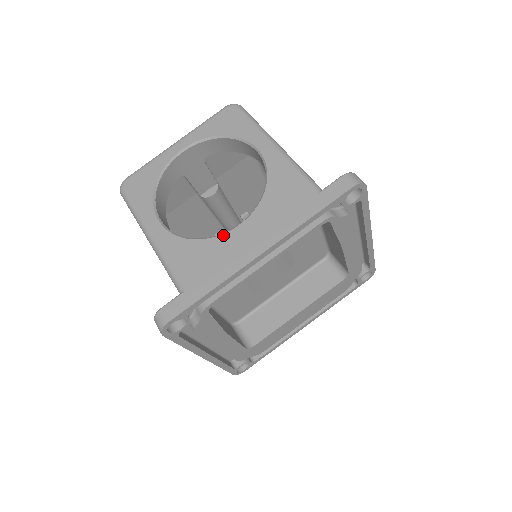
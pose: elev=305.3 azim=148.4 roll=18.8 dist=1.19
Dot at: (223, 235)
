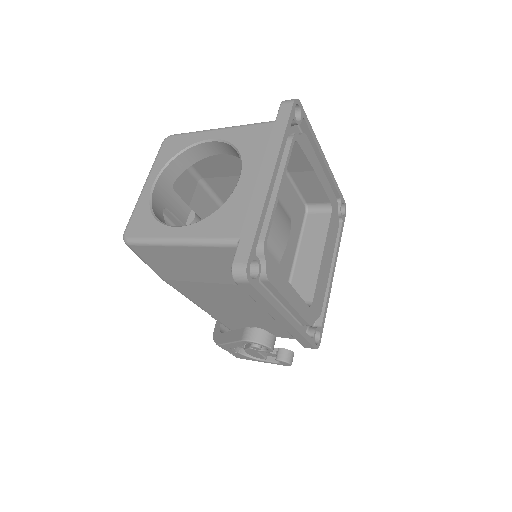
Dot at: (234, 191)
